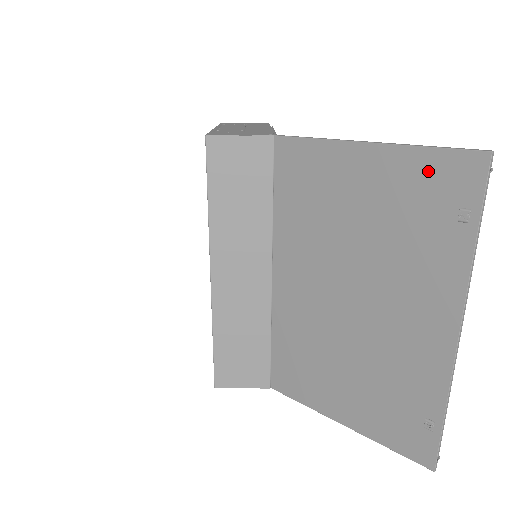
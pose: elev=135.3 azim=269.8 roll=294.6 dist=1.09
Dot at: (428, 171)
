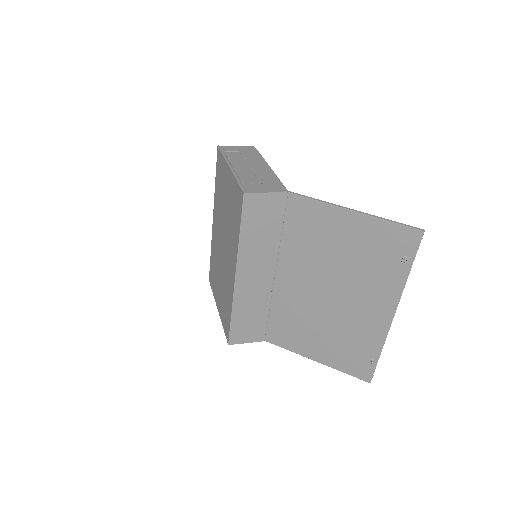
Dot at: (389, 234)
